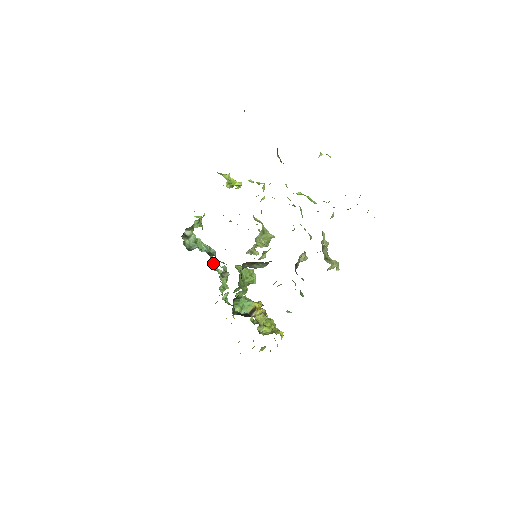
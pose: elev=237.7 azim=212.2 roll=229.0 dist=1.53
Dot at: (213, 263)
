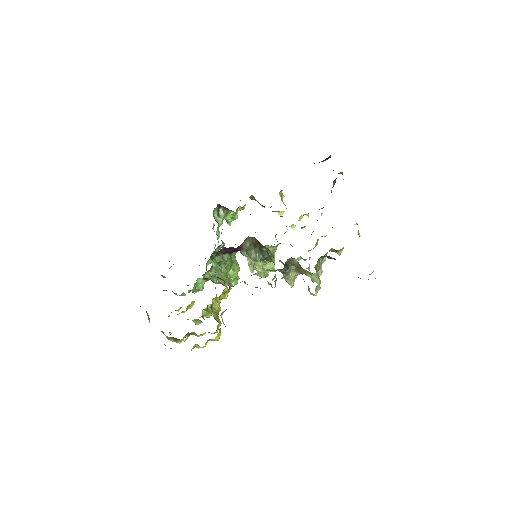
Dot at: occluded
